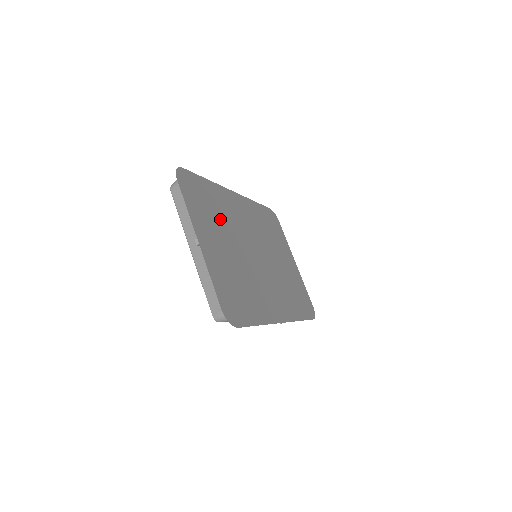
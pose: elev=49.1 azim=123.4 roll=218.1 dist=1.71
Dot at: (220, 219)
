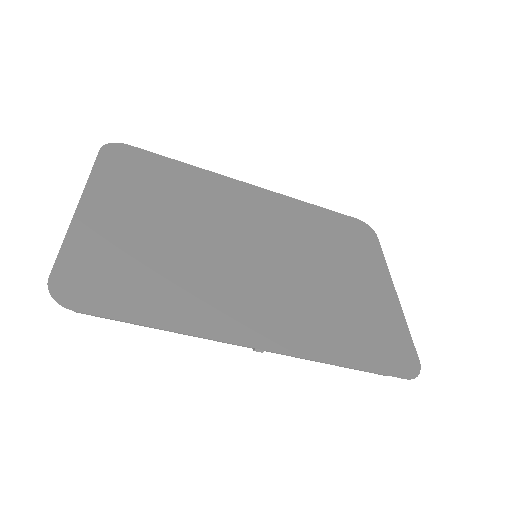
Dot at: (175, 198)
